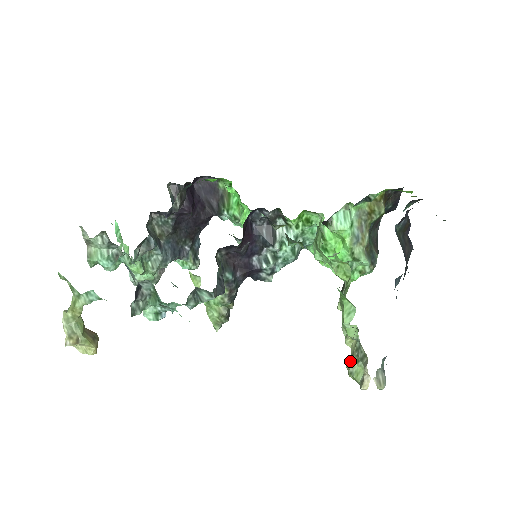
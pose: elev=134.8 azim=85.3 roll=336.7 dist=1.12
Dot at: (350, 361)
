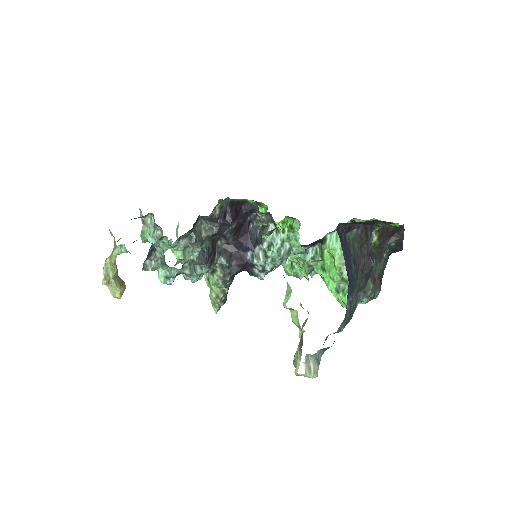
Dot at: occluded
